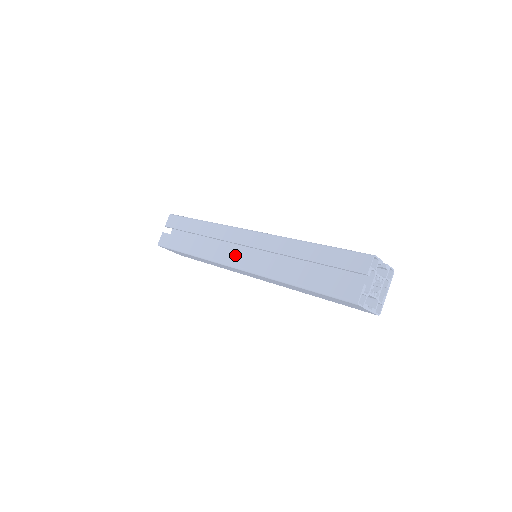
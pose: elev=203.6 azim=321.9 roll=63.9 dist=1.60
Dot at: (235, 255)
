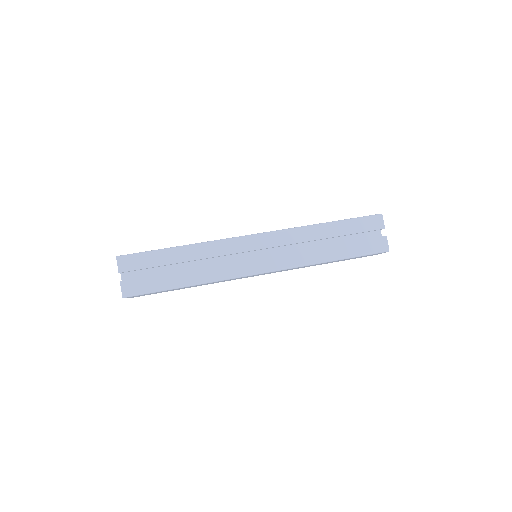
Dot at: (253, 262)
